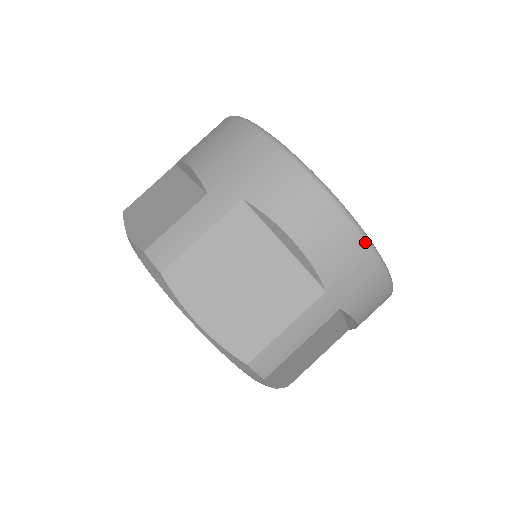
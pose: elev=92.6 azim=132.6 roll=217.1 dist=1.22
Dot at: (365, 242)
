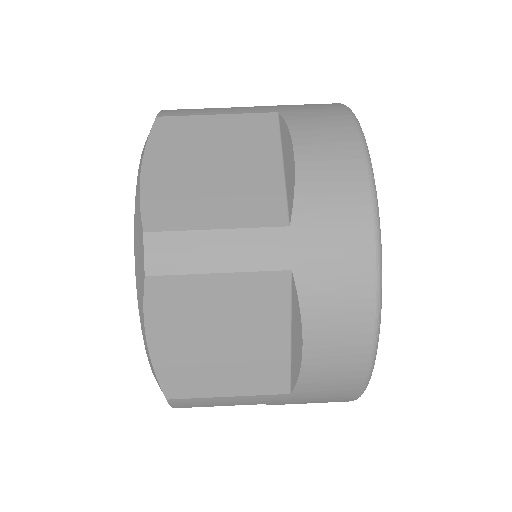
Dot at: (371, 208)
